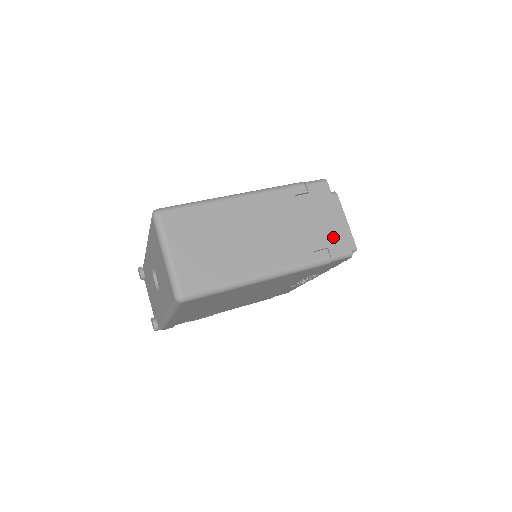
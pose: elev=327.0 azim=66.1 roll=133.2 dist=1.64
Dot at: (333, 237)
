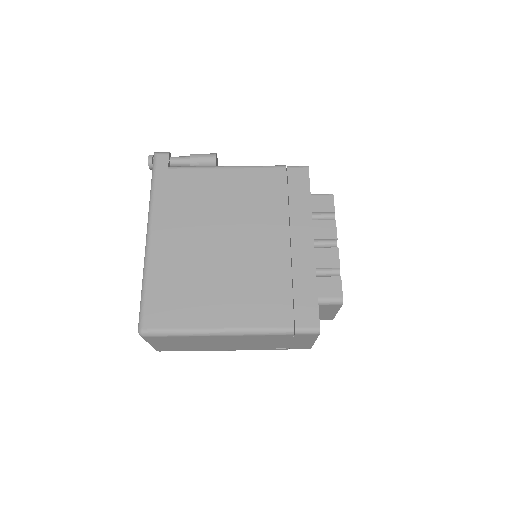
Dot at: (299, 346)
